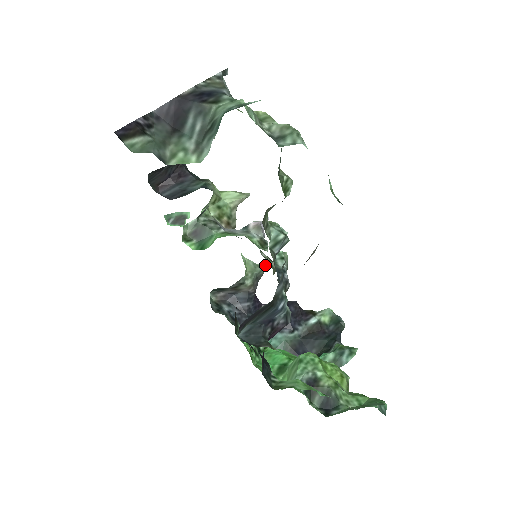
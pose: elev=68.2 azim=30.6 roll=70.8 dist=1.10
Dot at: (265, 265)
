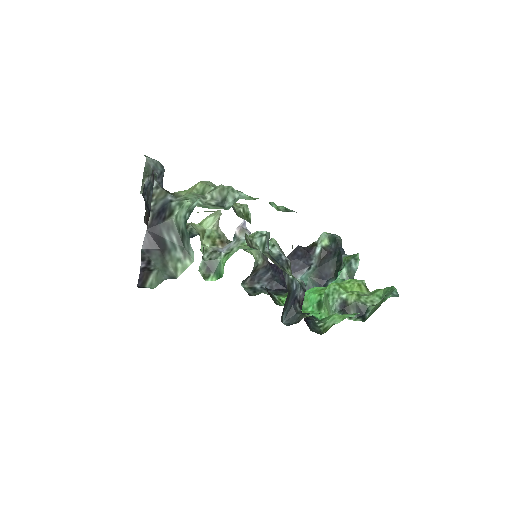
Dot at: occluded
